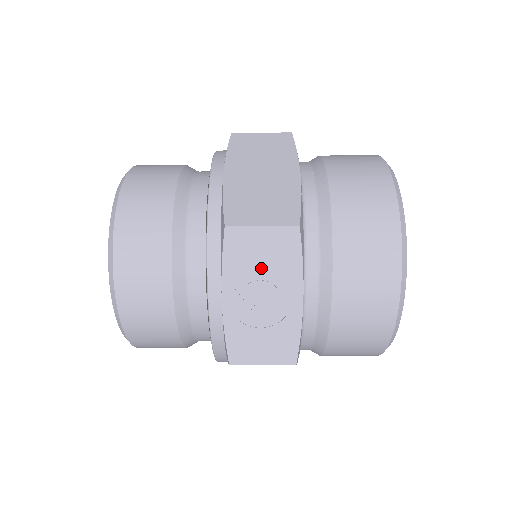
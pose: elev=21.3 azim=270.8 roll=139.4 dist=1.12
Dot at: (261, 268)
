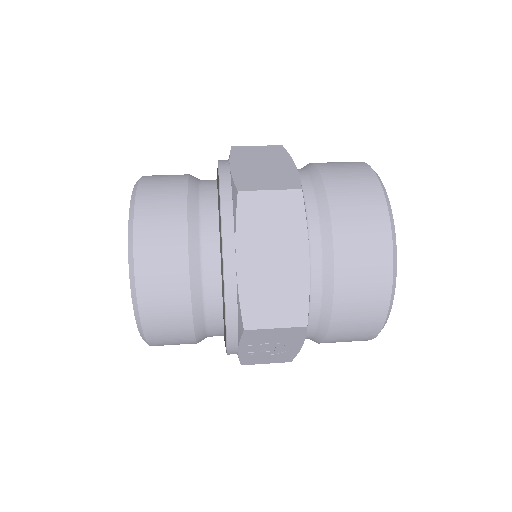
Dot at: (272, 340)
